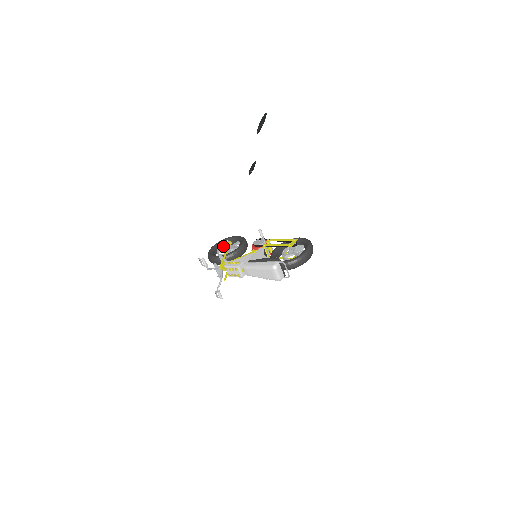
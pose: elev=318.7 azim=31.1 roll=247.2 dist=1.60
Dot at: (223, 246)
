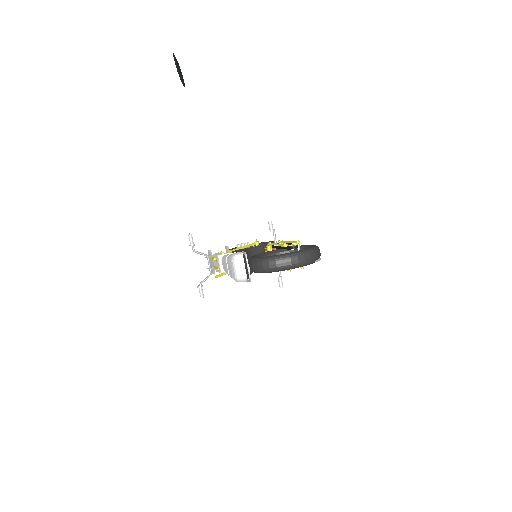
Dot at: occluded
